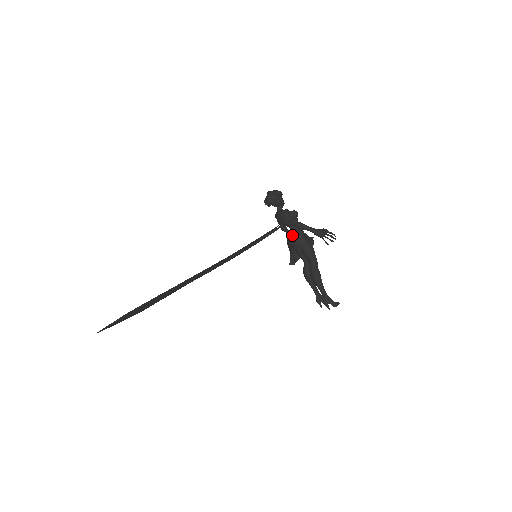
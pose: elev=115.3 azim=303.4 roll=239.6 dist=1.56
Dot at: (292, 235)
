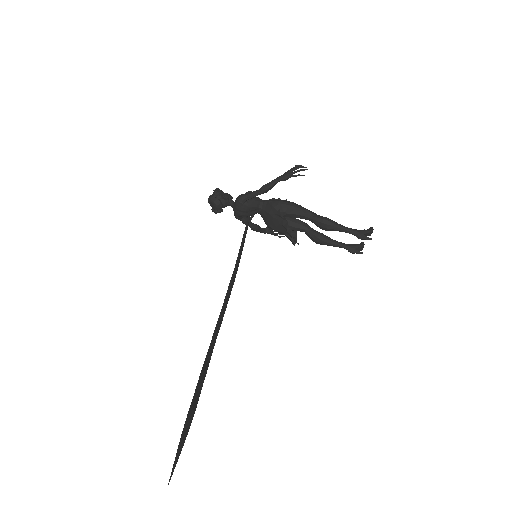
Dot at: (267, 211)
